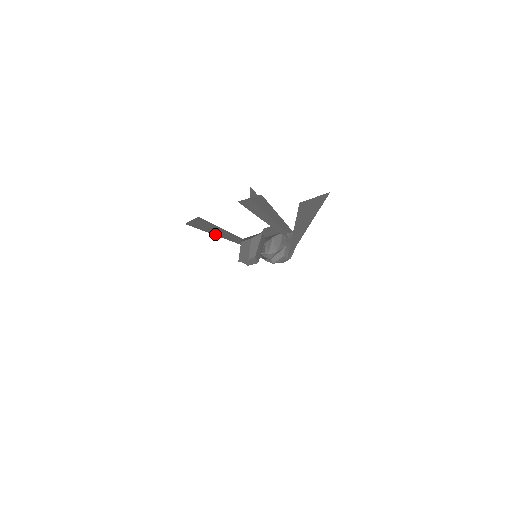
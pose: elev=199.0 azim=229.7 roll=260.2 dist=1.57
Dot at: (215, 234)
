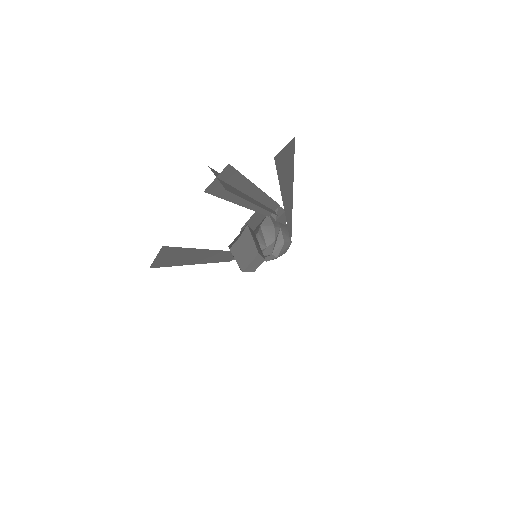
Dot at: (191, 263)
